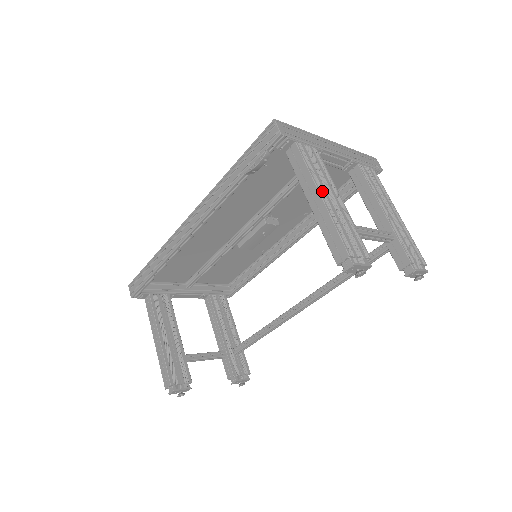
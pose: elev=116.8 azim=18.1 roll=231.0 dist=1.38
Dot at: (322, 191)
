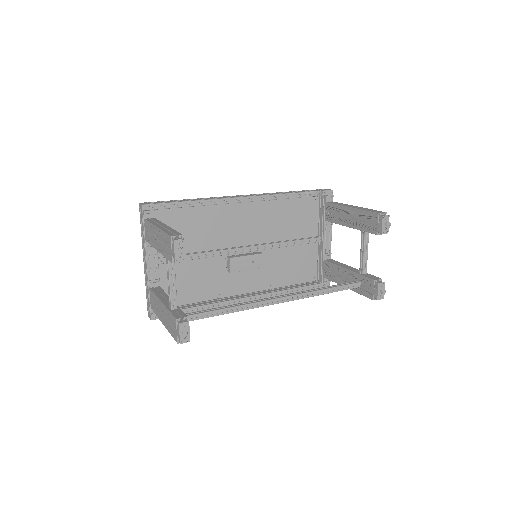
Dot at: occluded
